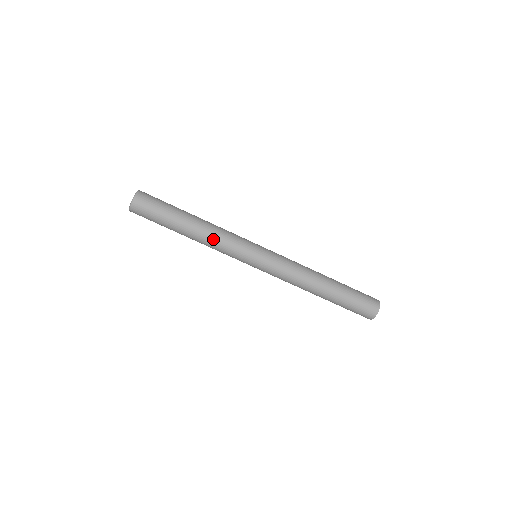
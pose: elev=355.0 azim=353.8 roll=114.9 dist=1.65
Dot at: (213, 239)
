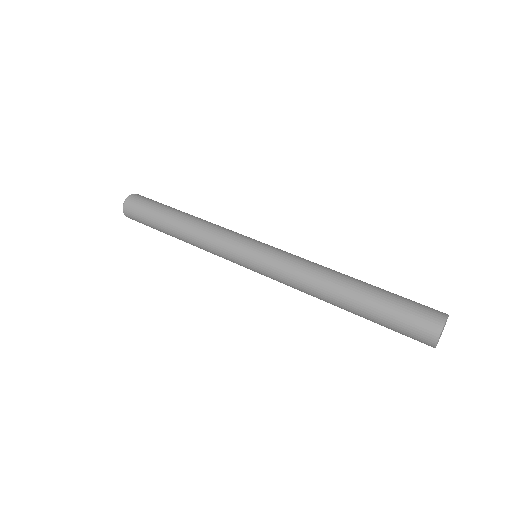
Dot at: (198, 240)
